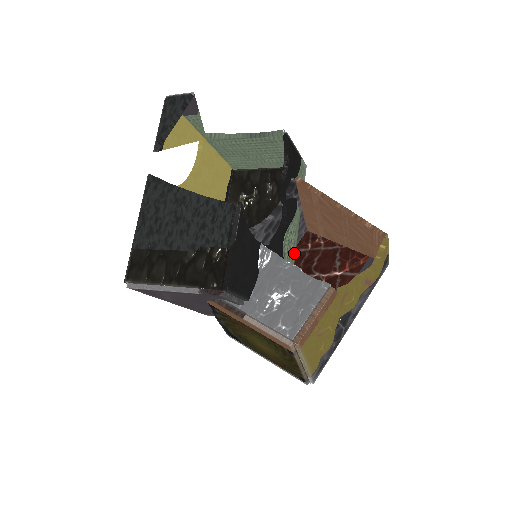
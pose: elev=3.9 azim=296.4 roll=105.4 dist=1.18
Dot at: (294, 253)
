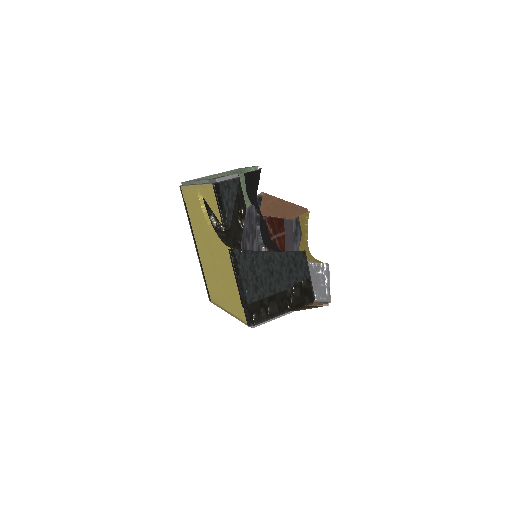
Dot at: occluded
